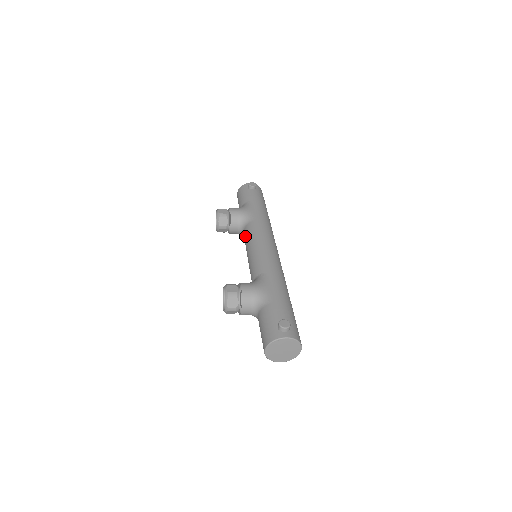
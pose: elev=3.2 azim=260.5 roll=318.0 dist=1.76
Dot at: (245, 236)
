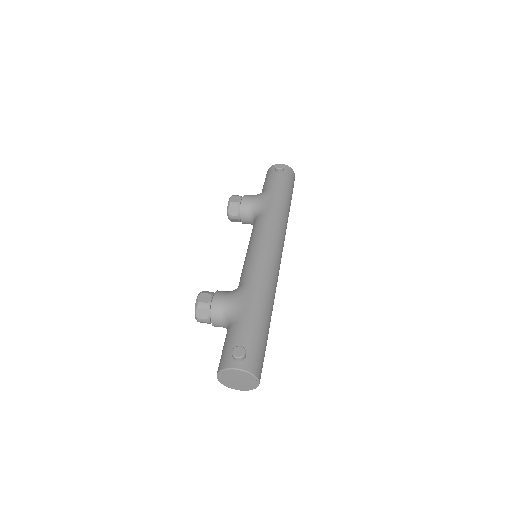
Dot at: (252, 230)
